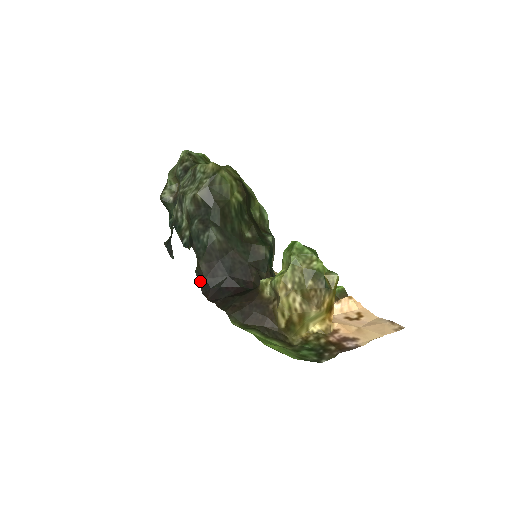
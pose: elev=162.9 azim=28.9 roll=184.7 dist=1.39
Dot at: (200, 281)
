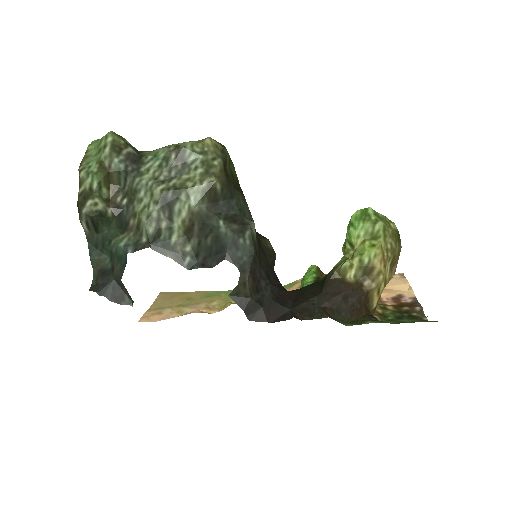
Dot at: (242, 305)
